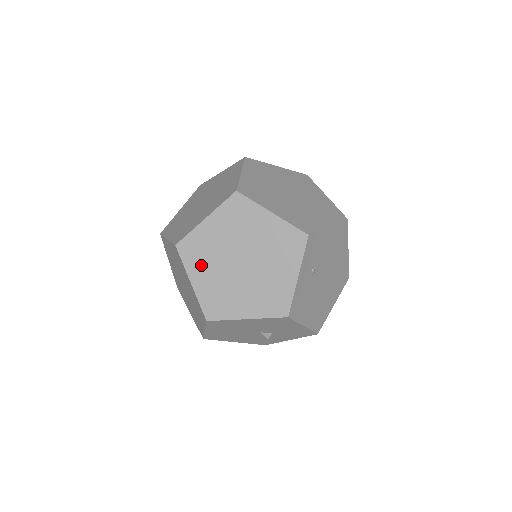
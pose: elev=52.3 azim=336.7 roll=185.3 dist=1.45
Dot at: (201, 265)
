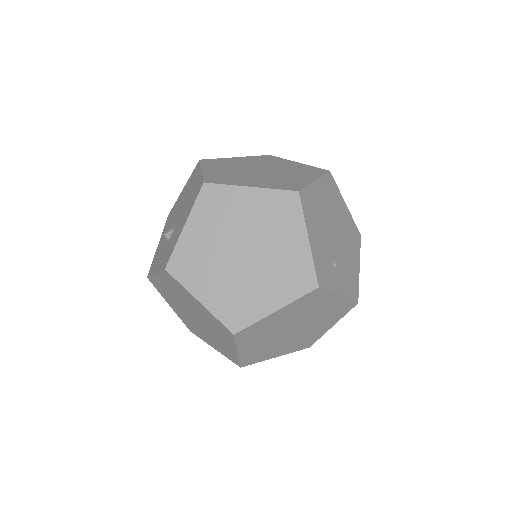
Dot at: (270, 353)
